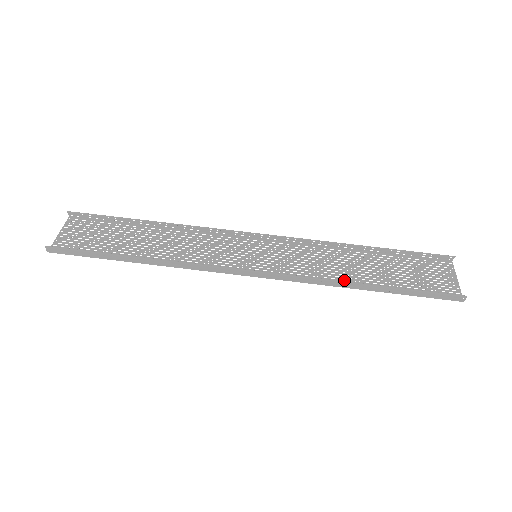
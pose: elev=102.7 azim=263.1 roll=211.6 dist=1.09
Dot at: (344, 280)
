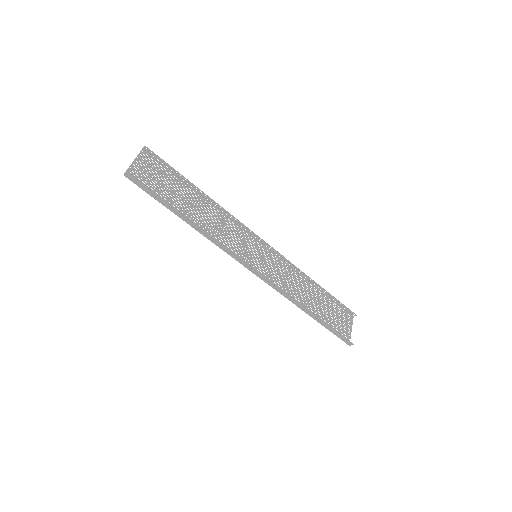
Dot at: occluded
